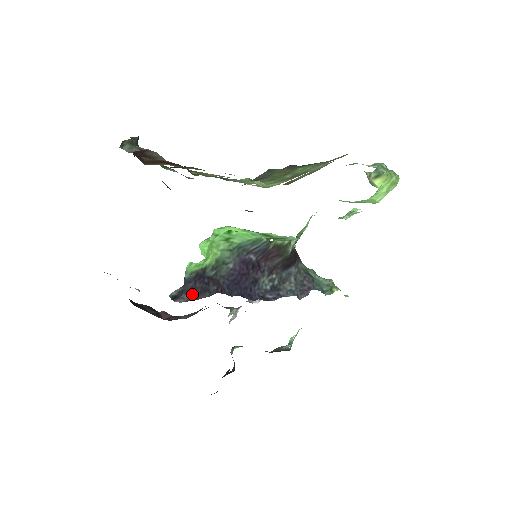
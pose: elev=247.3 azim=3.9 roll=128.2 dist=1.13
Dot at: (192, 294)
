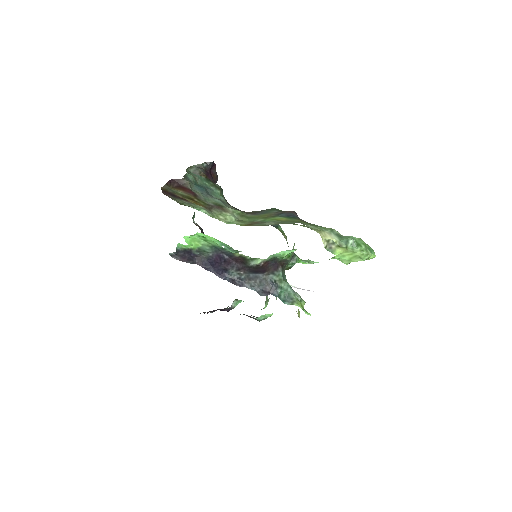
Dot at: (183, 258)
